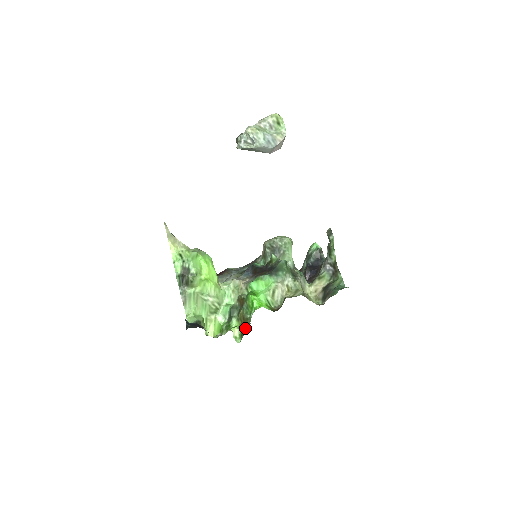
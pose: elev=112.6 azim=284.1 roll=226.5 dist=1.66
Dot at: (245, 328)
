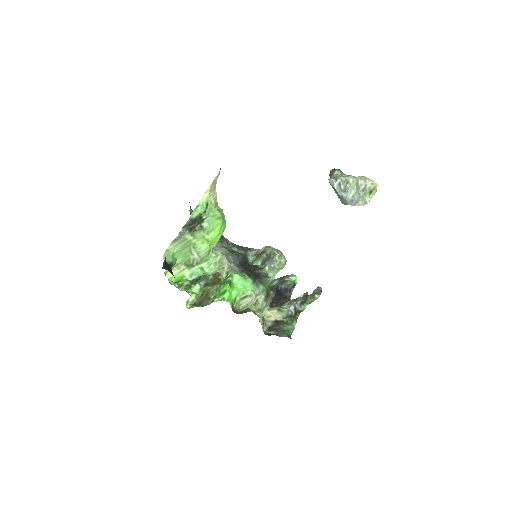
Dot at: (202, 302)
